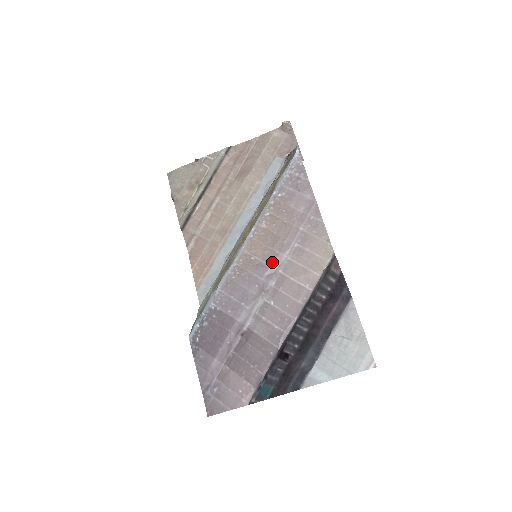
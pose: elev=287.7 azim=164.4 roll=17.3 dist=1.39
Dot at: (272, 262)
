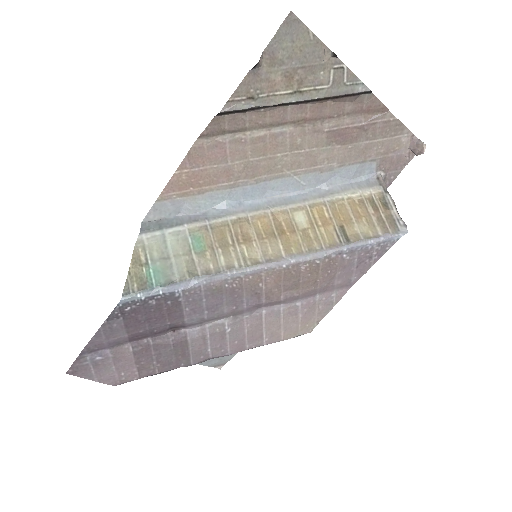
Dot at: (269, 301)
